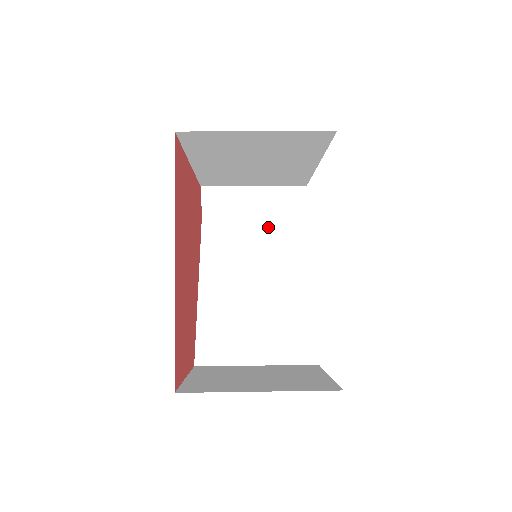
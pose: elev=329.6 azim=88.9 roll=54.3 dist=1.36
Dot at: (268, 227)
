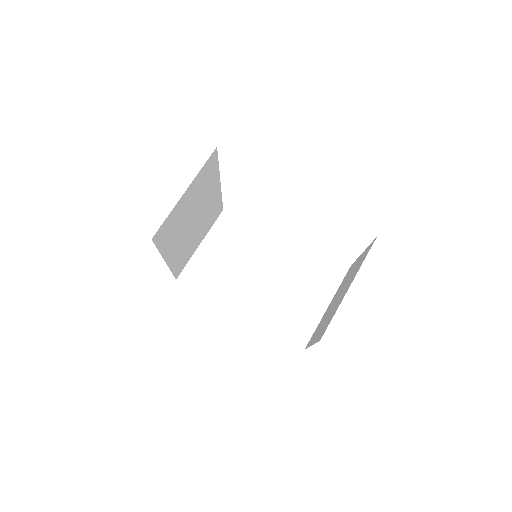
Dot at: (234, 252)
